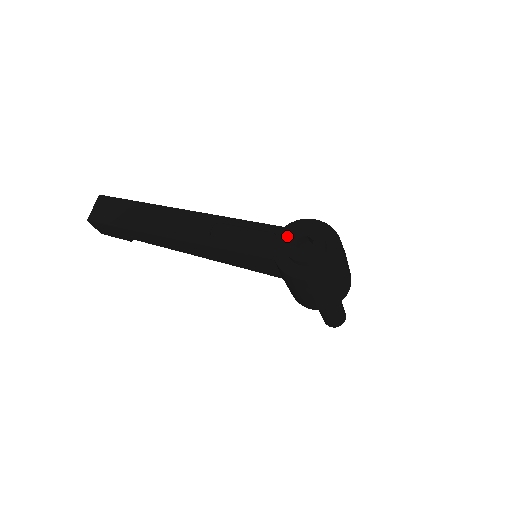
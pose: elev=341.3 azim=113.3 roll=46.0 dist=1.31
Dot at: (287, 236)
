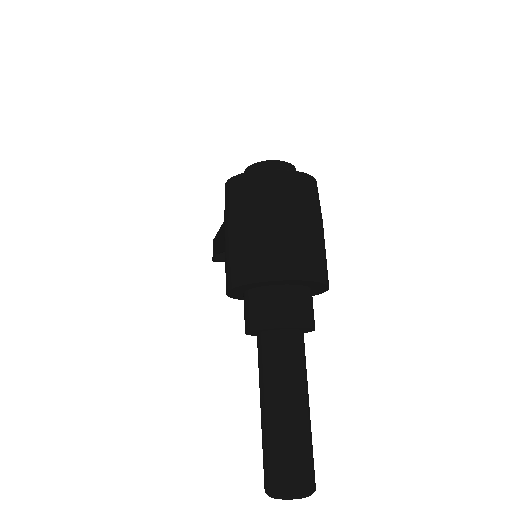
Dot at: occluded
